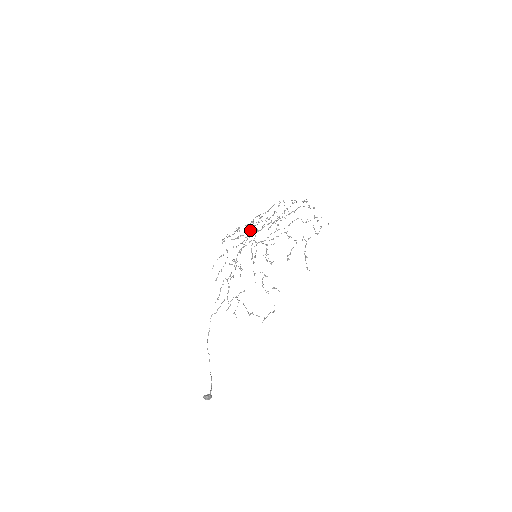
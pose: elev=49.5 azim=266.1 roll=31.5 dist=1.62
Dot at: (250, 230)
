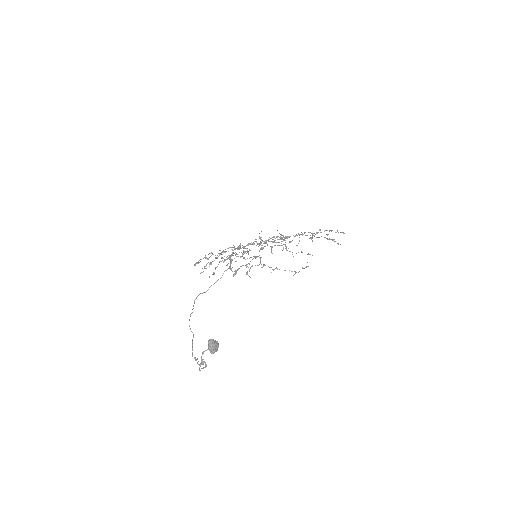
Dot at: occluded
